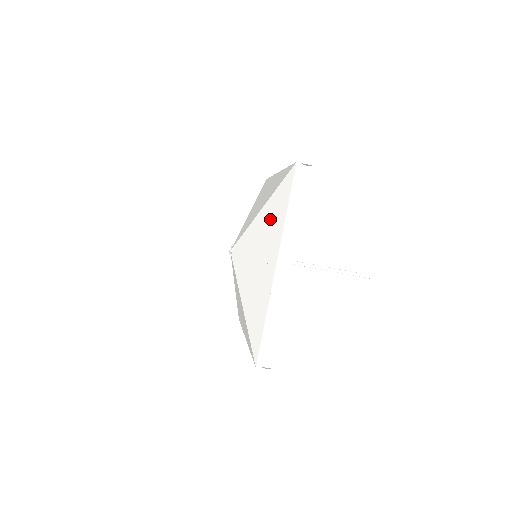
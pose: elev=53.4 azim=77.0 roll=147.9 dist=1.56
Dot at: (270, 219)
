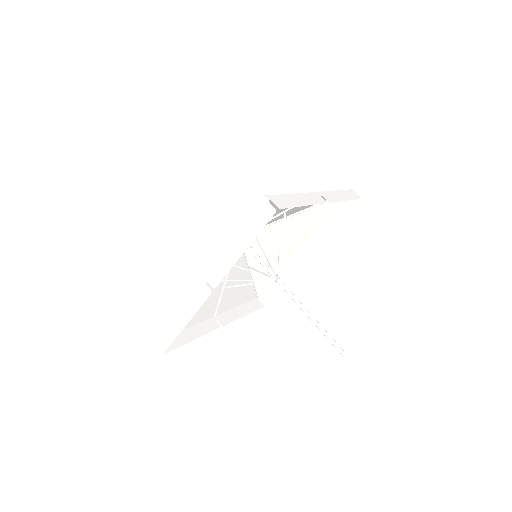
Dot at: occluded
